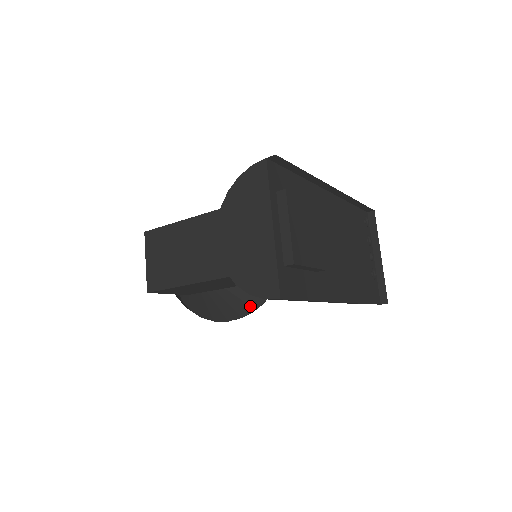
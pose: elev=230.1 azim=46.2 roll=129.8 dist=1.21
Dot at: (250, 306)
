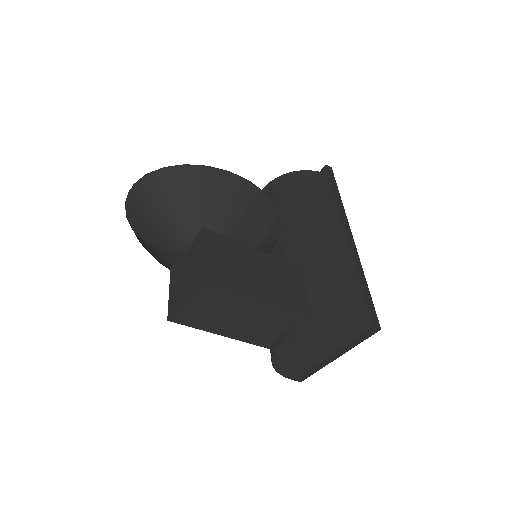
Dot at: occluded
